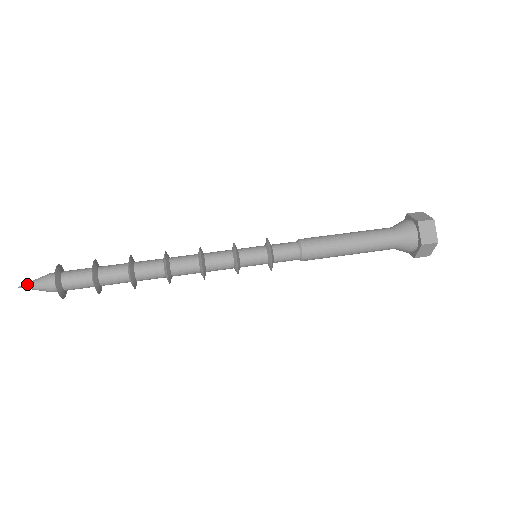
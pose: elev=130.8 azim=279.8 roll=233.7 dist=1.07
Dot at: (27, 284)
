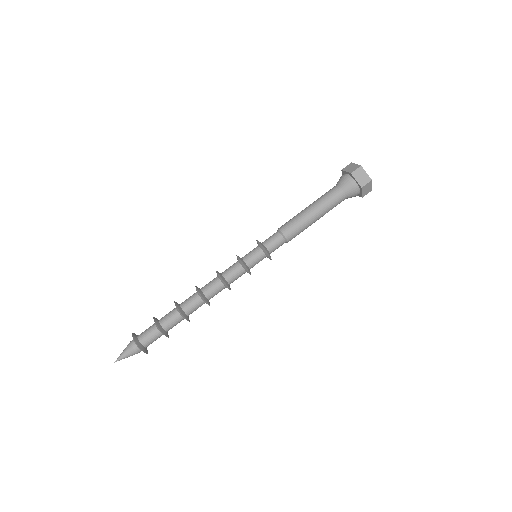
Dot at: (120, 357)
